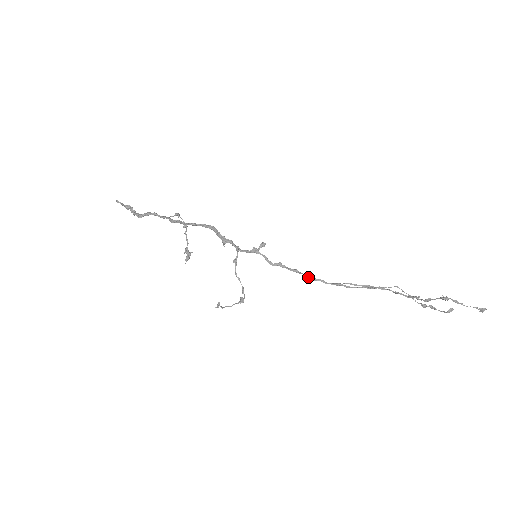
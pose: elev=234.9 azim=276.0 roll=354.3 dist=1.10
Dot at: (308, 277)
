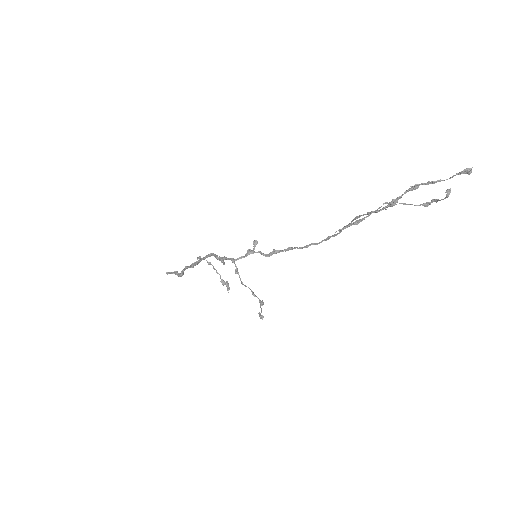
Dot at: (300, 248)
